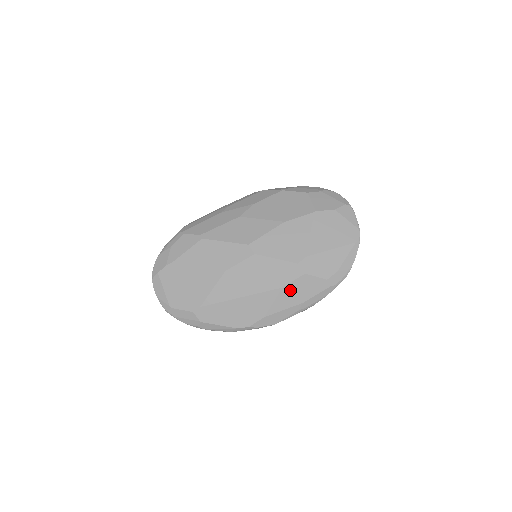
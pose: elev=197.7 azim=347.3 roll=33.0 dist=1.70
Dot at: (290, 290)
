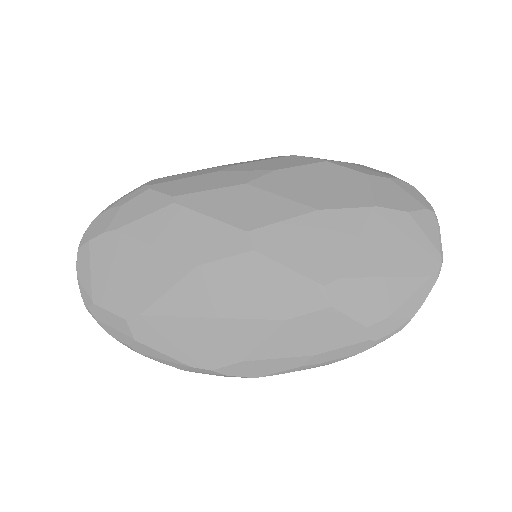
Dot at: (298, 328)
